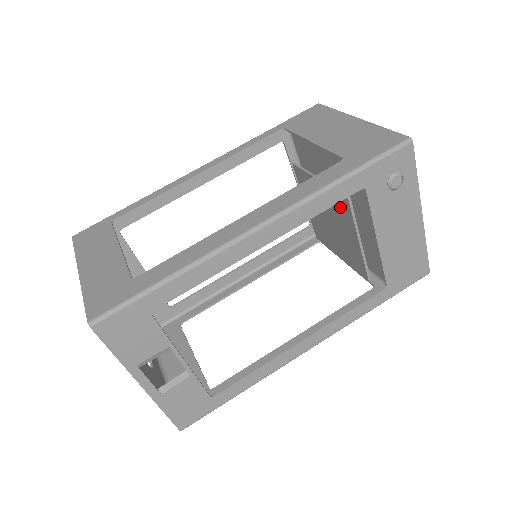
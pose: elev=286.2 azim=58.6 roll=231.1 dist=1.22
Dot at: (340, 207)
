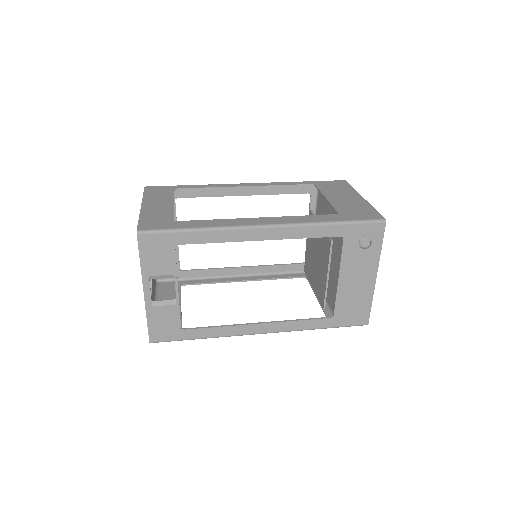
Dot at: (325, 247)
